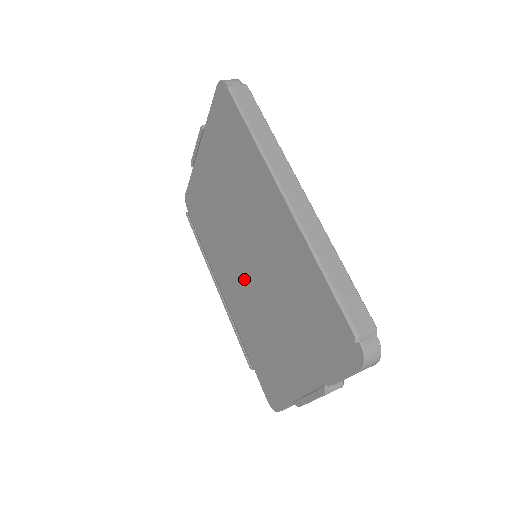
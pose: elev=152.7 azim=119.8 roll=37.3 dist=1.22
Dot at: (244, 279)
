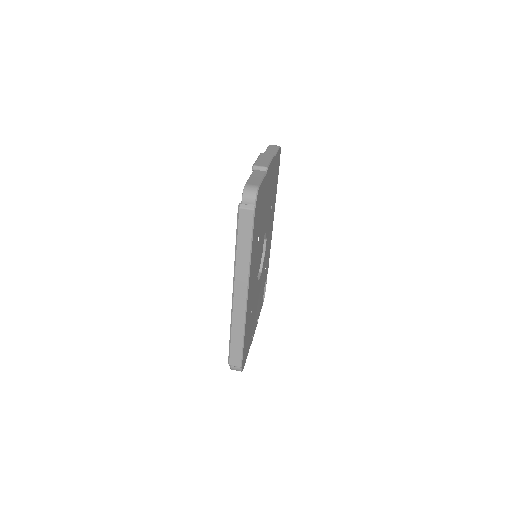
Dot at: occluded
